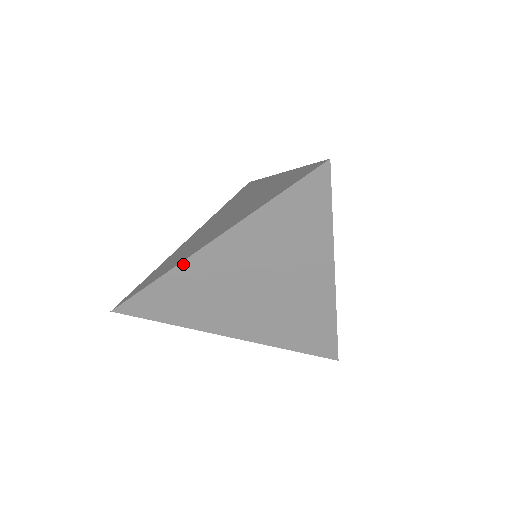
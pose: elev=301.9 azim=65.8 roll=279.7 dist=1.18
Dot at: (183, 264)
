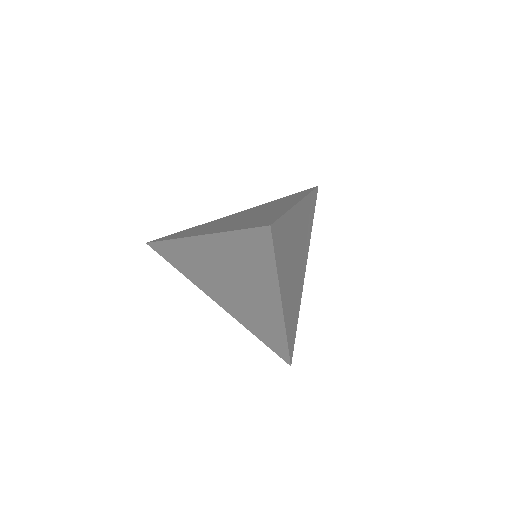
Dot at: (183, 240)
